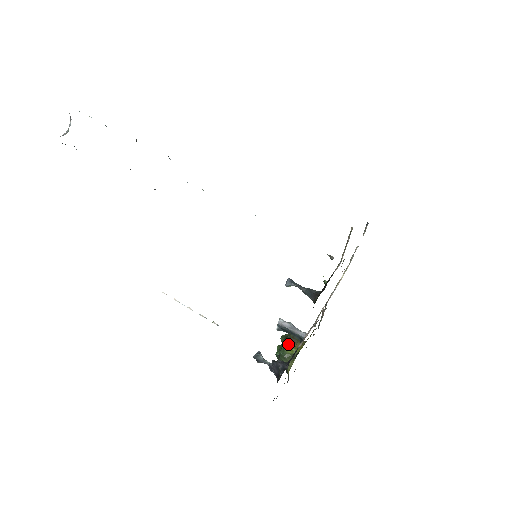
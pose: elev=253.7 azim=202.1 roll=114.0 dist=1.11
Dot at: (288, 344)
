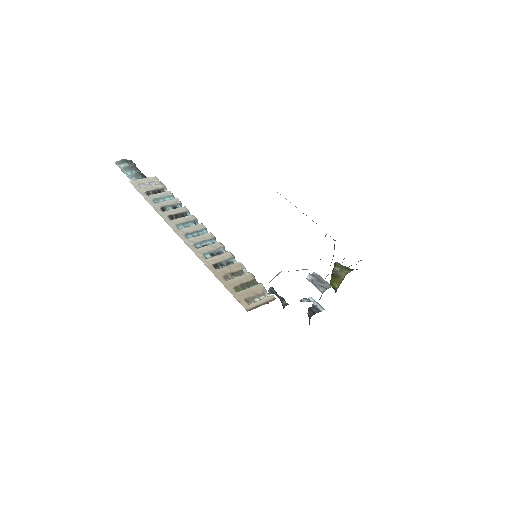
Dot at: (332, 279)
